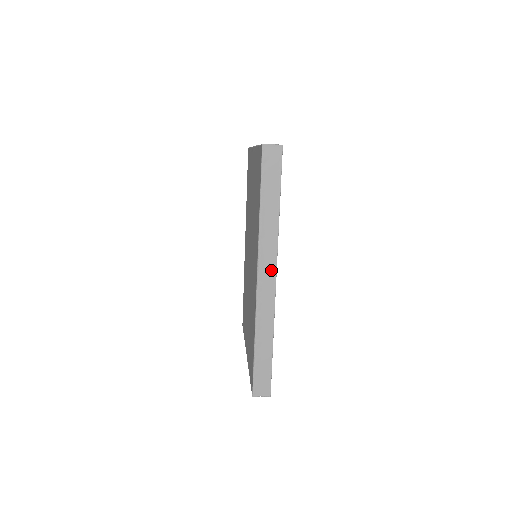
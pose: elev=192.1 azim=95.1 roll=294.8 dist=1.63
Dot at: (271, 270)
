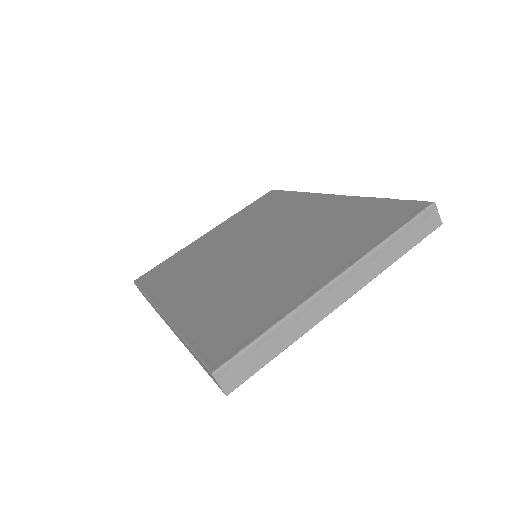
Dot at: occluded
